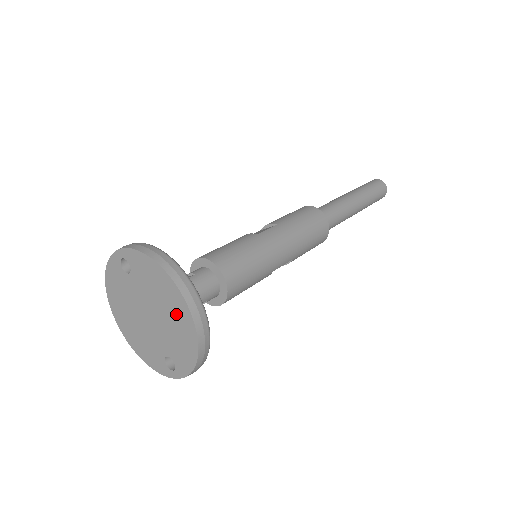
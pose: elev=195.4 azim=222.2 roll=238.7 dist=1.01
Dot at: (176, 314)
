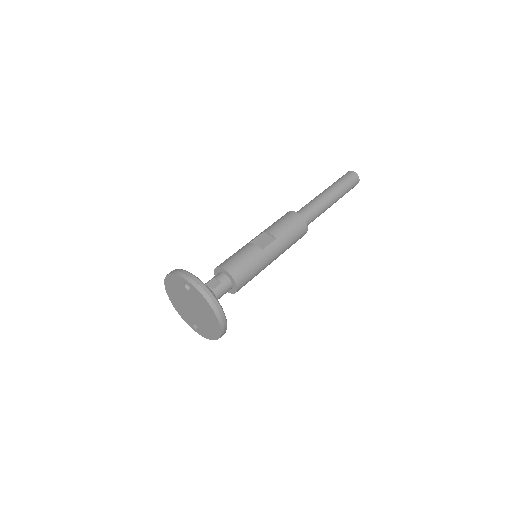
Dot at: (211, 324)
